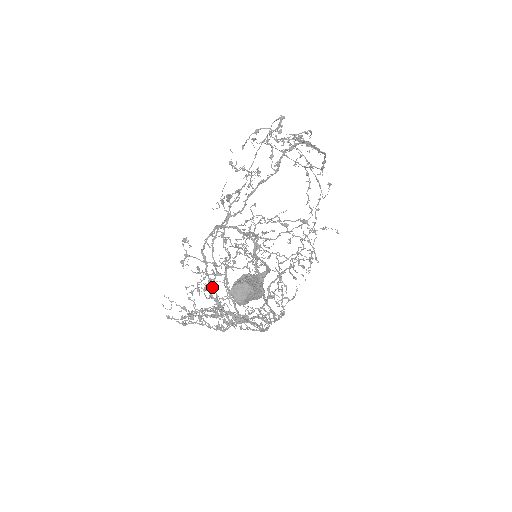
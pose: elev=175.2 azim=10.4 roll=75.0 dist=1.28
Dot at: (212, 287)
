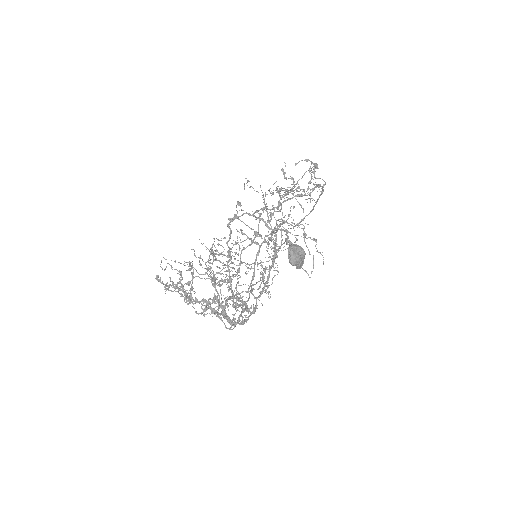
Dot at: (240, 254)
